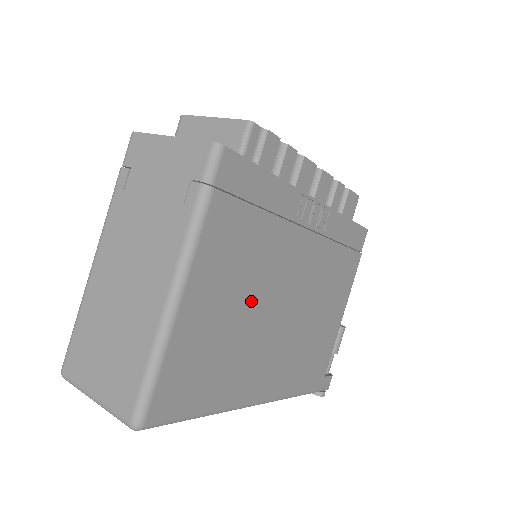
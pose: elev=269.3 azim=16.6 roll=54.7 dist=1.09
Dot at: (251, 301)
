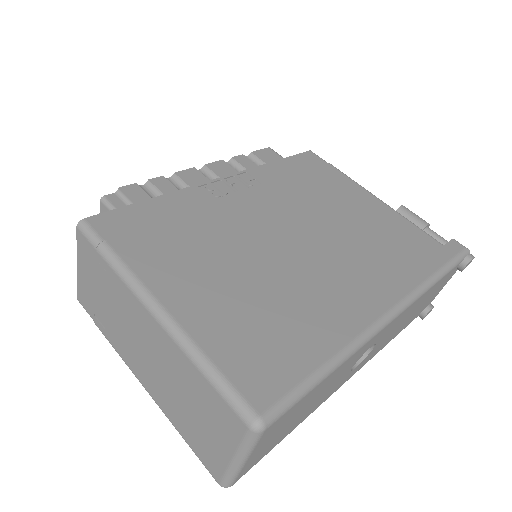
Dot at: (250, 265)
